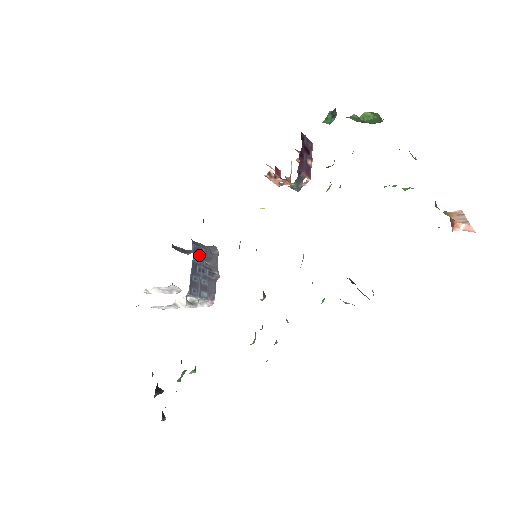
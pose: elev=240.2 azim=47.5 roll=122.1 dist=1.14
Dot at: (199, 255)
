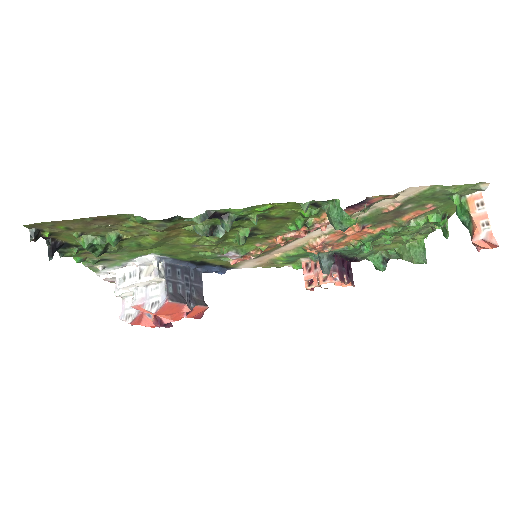
Dot at: (196, 280)
